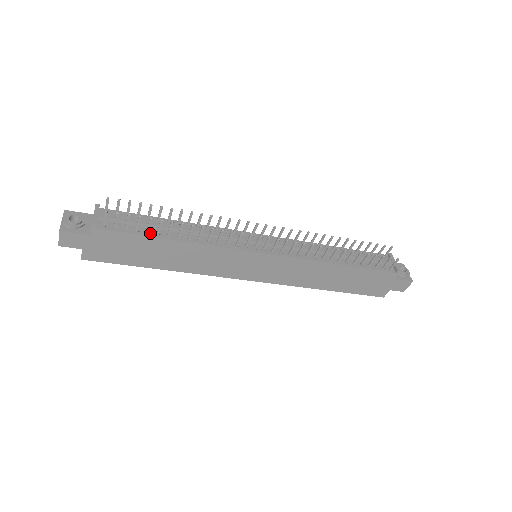
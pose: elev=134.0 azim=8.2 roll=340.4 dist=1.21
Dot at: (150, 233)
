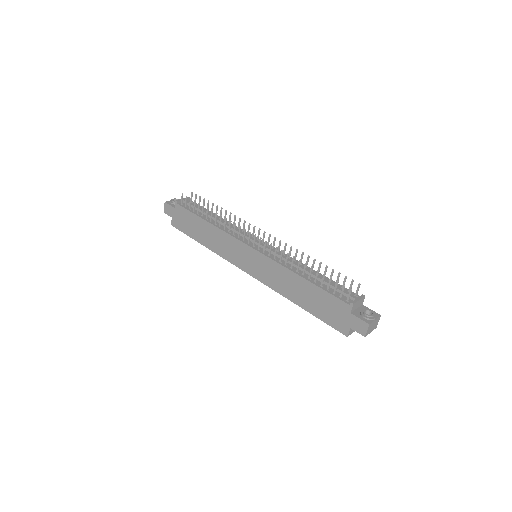
Dot at: (199, 214)
